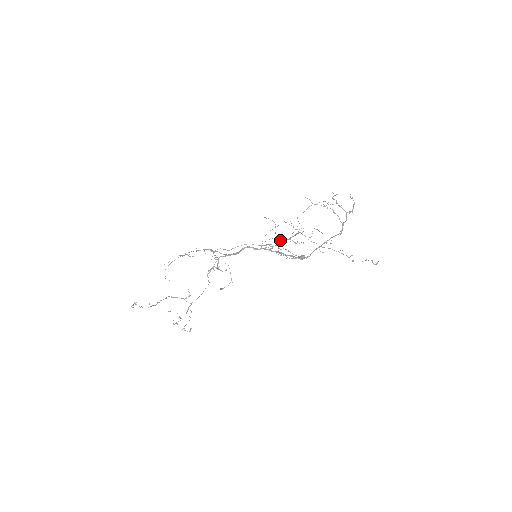
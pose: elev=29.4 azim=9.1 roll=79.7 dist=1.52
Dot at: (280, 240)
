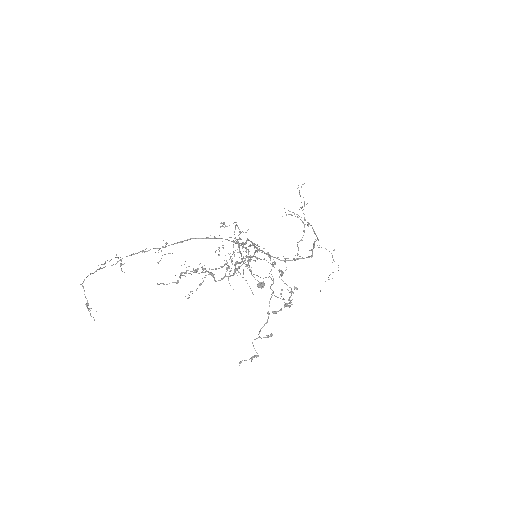
Dot at: occluded
